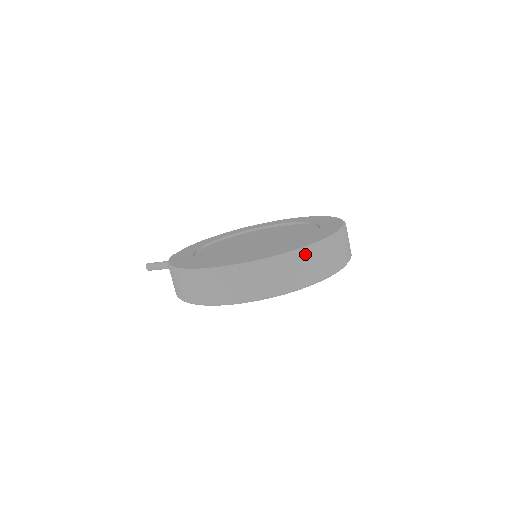
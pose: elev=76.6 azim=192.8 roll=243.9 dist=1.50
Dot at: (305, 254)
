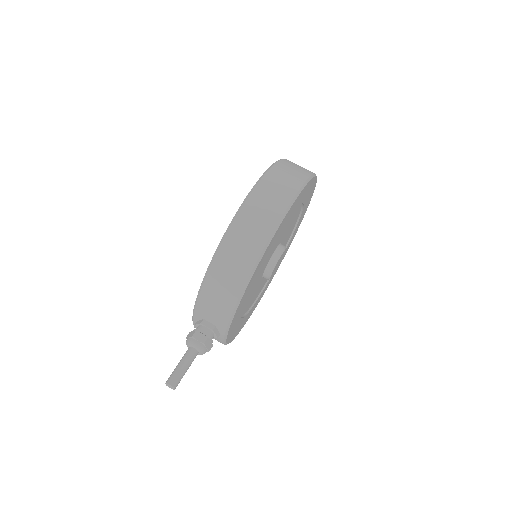
Dot at: occluded
